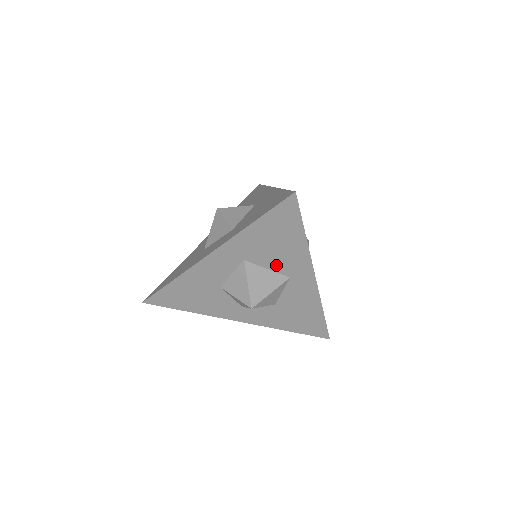
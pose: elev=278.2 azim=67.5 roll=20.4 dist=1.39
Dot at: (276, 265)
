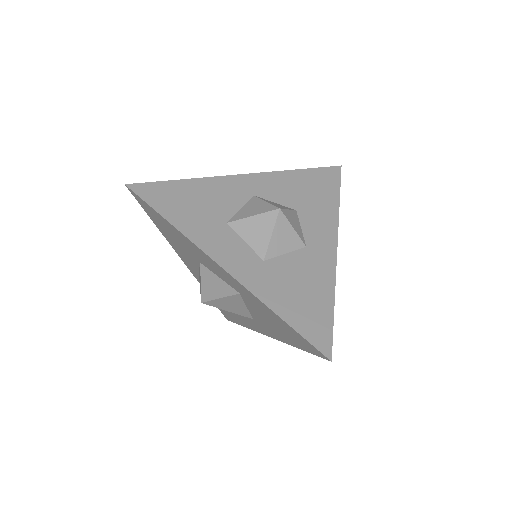
Dot at: (255, 314)
